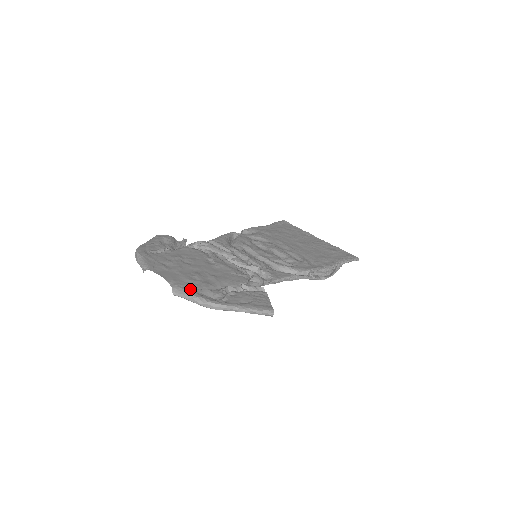
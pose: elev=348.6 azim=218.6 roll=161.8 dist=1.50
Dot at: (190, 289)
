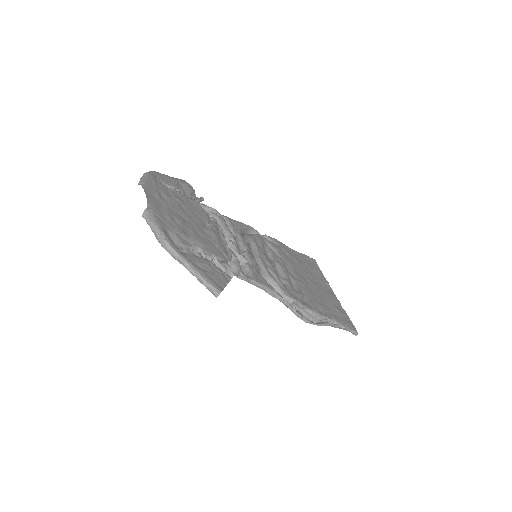
Dot at: (161, 221)
